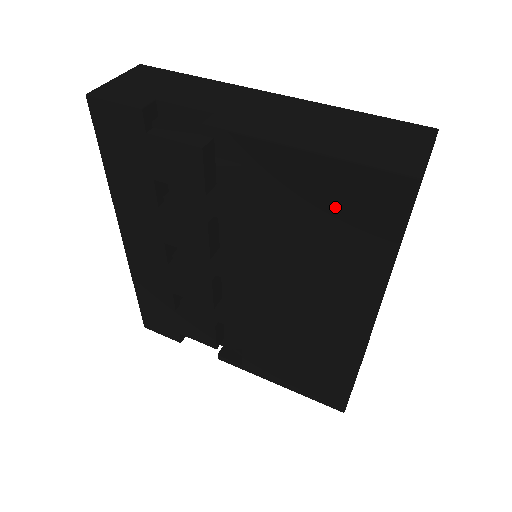
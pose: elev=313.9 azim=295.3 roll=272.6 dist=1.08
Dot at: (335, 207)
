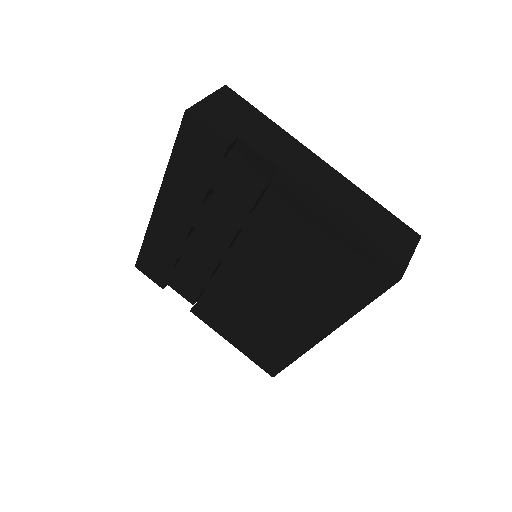
Dot at: (339, 267)
